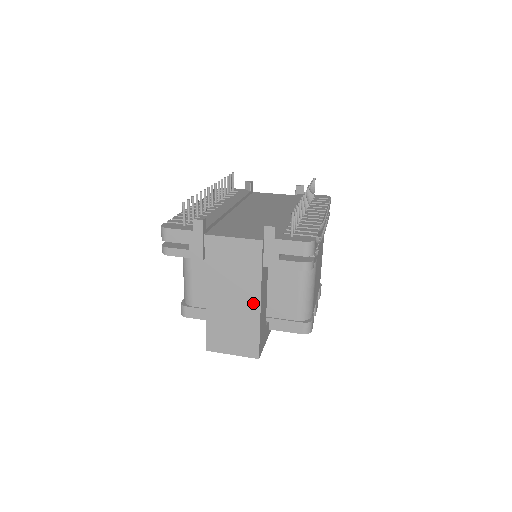
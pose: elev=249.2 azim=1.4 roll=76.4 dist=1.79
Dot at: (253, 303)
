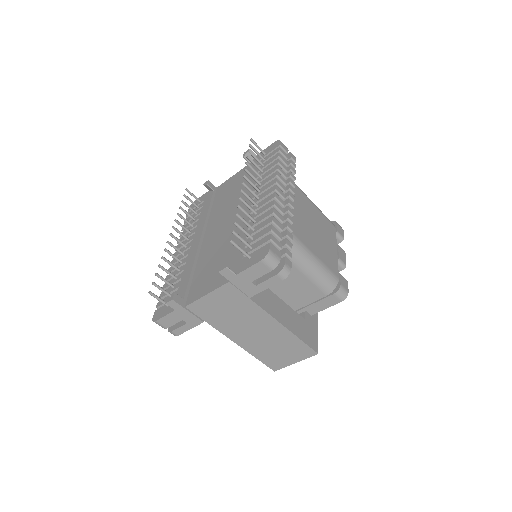
Dot at: (271, 324)
